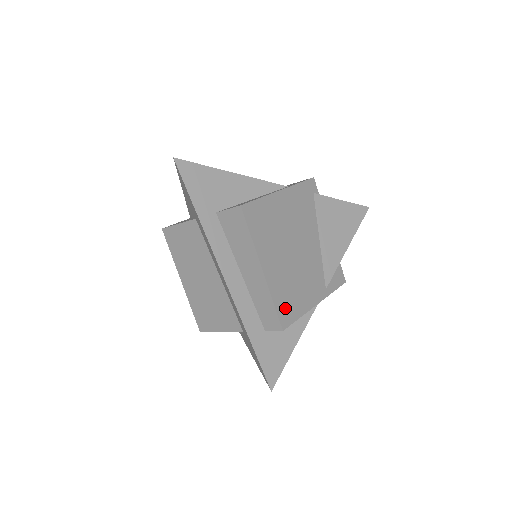
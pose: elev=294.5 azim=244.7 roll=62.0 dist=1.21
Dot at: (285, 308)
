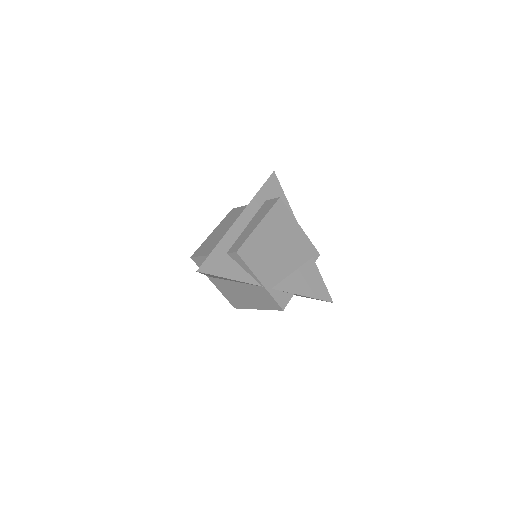
Dot at: (248, 250)
